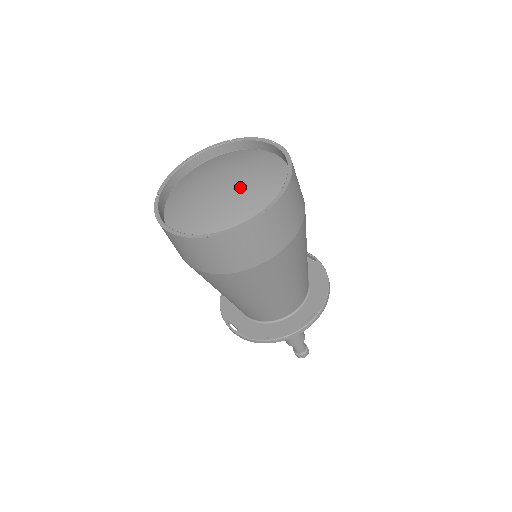
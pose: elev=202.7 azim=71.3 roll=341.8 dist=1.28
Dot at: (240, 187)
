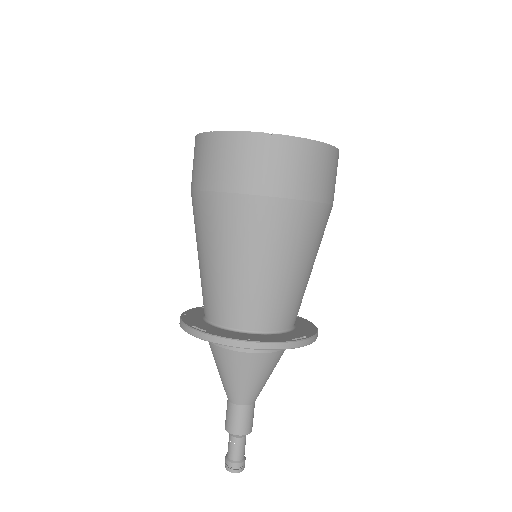
Dot at: occluded
